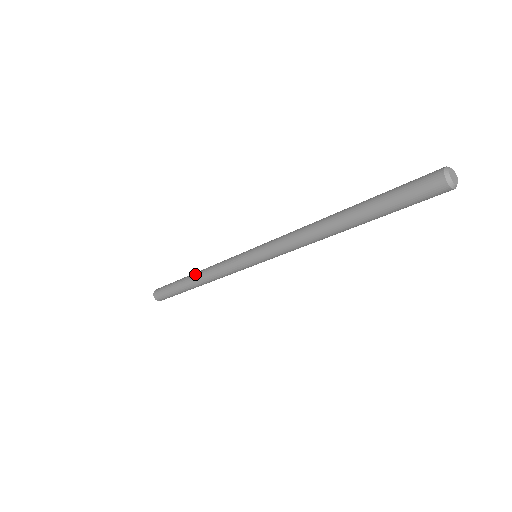
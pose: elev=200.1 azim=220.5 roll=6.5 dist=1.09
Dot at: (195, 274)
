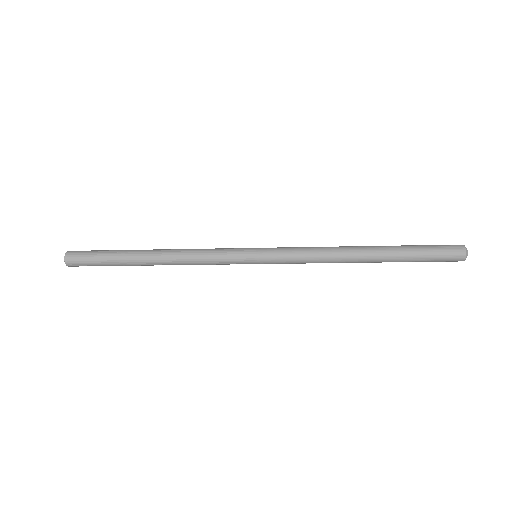
Dot at: (158, 253)
